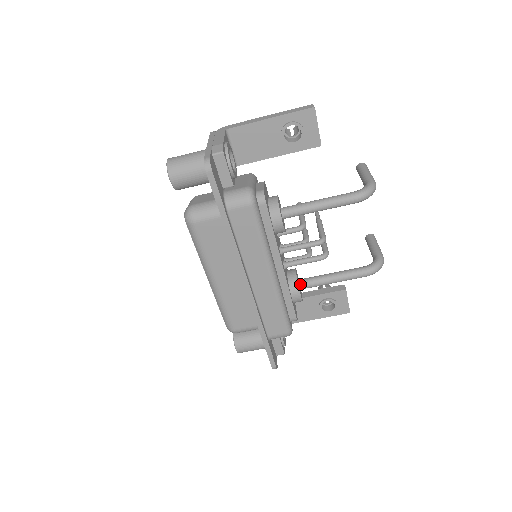
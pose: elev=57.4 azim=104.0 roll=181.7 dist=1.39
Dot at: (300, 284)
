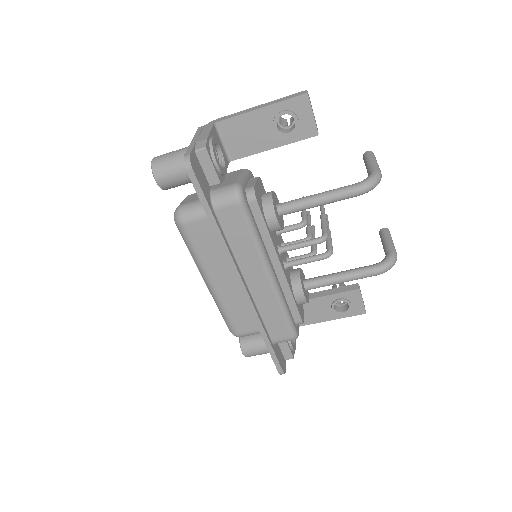
Dot at: (305, 285)
